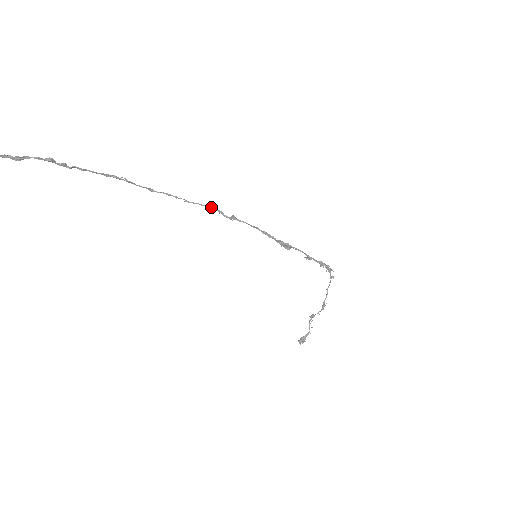
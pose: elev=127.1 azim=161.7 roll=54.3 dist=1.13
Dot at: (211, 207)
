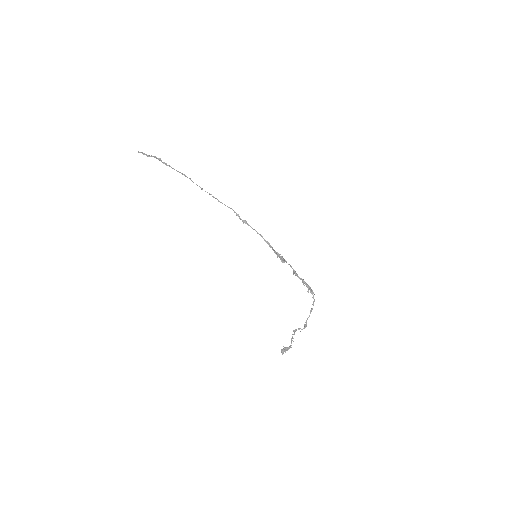
Dot at: occluded
